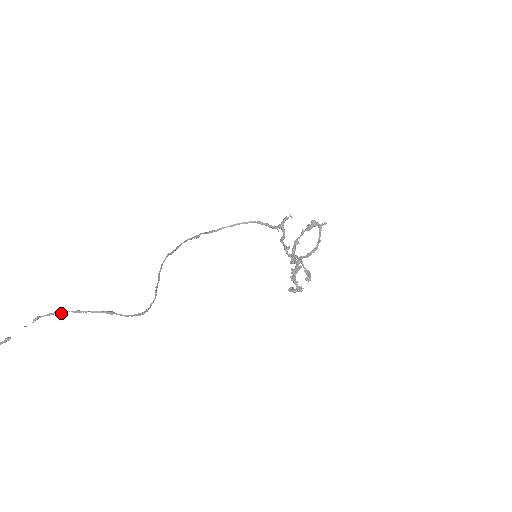
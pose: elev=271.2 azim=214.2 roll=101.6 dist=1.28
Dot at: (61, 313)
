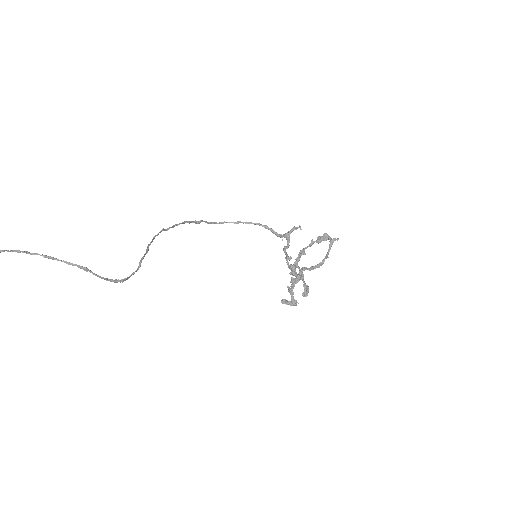
Dot at: (30, 253)
